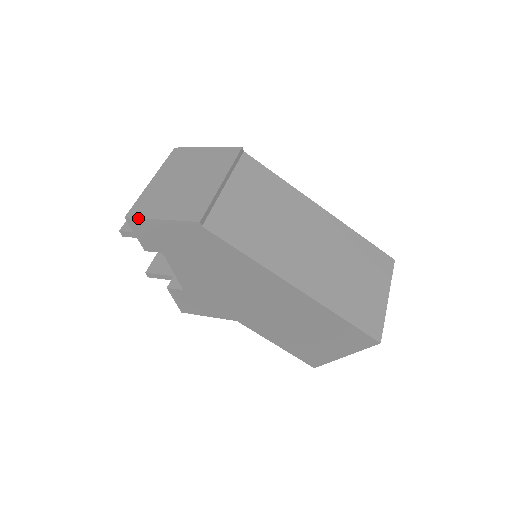
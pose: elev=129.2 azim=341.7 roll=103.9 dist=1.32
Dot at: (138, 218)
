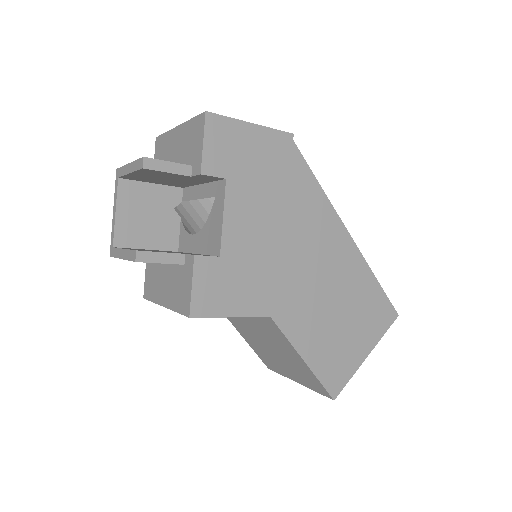
Dot at: (224, 116)
